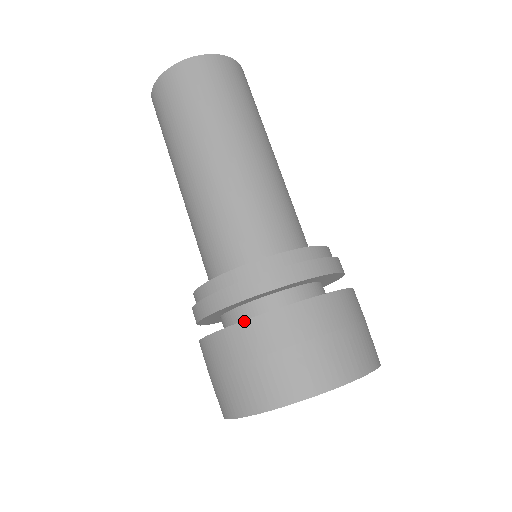
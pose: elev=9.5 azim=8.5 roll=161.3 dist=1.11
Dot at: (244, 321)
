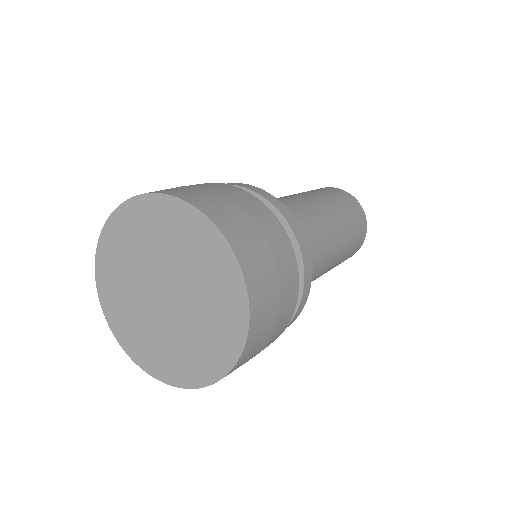
Dot at: (234, 186)
